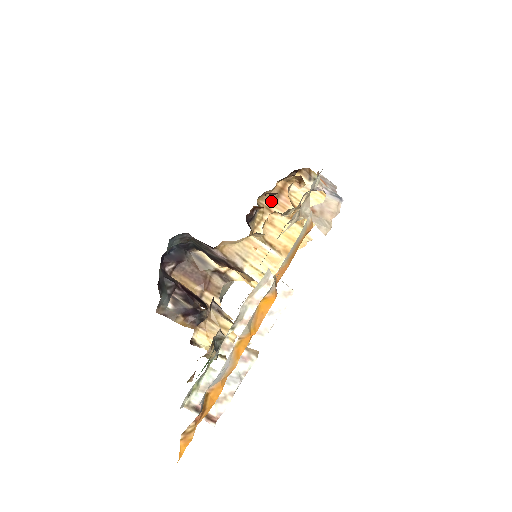
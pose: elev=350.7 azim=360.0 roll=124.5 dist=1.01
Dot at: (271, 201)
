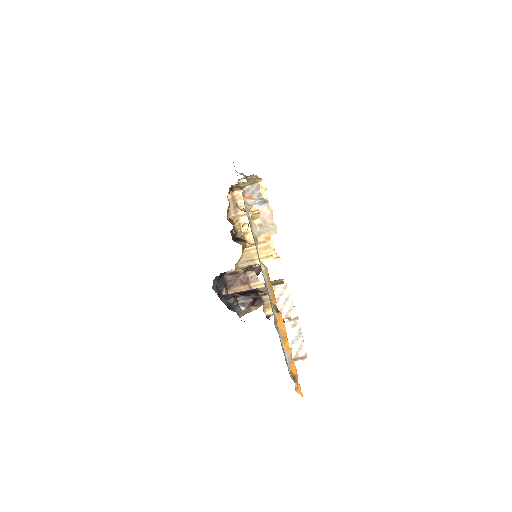
Dot at: (234, 210)
